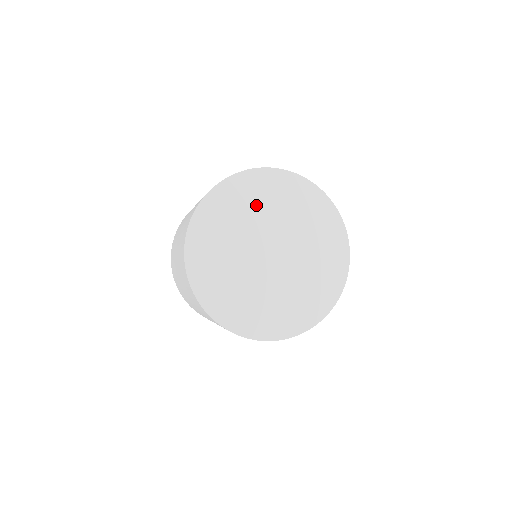
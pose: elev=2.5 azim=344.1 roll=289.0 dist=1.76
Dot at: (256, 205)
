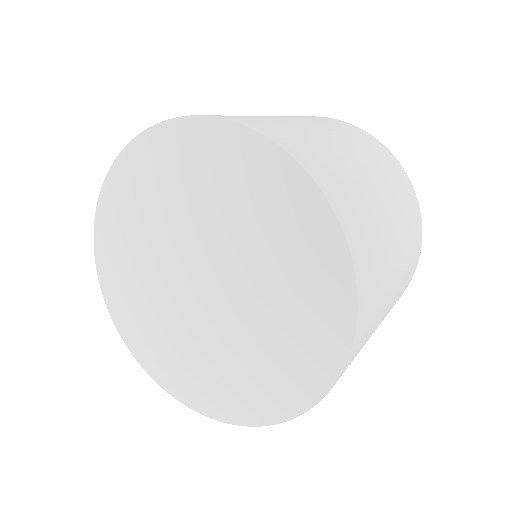
Dot at: (212, 192)
